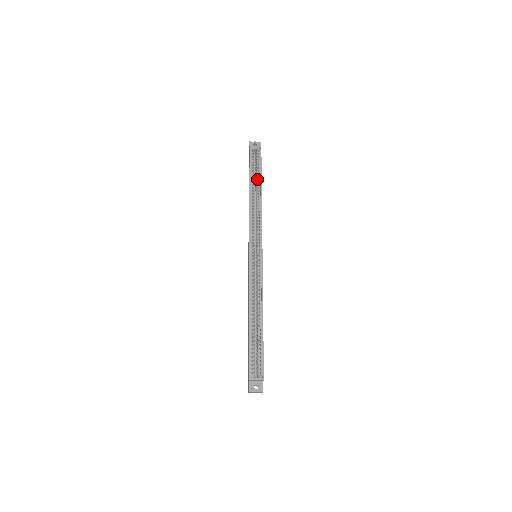
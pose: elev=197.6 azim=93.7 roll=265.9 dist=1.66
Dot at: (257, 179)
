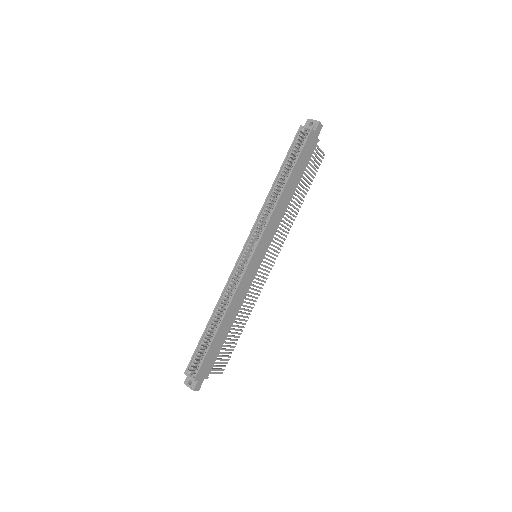
Dot at: occluded
